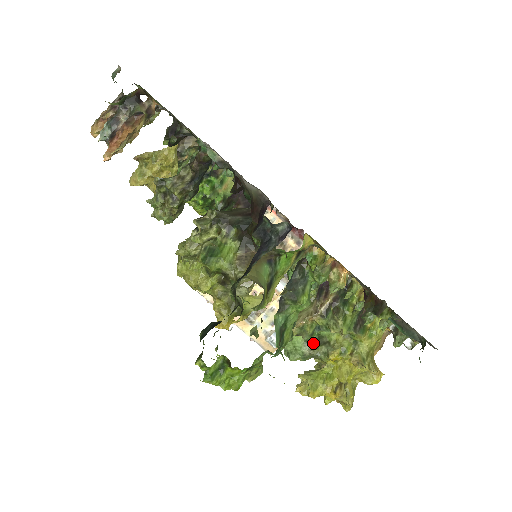
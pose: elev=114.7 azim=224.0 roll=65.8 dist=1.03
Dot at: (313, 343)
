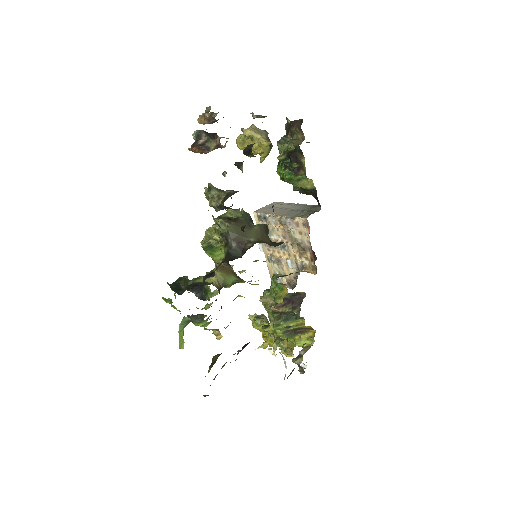
Dot at: occluded
